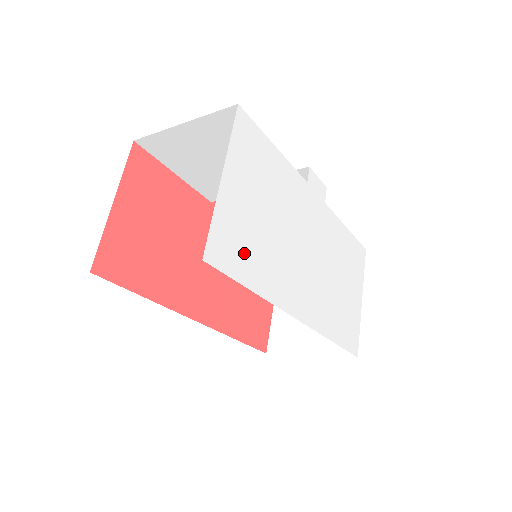
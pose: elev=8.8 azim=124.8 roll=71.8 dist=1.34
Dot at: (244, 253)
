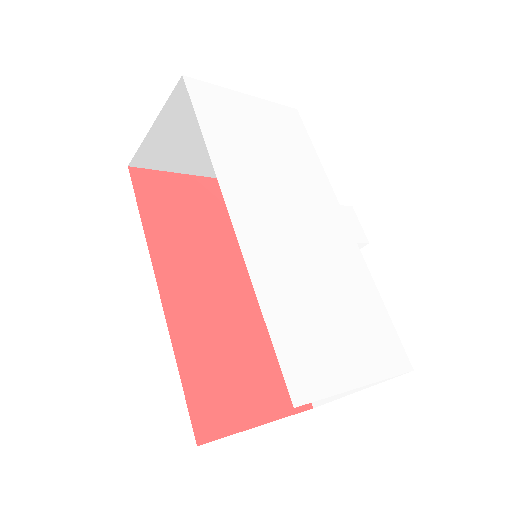
Dot at: (220, 120)
